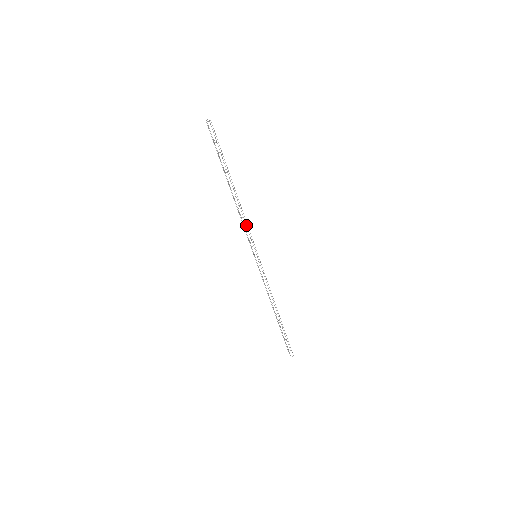
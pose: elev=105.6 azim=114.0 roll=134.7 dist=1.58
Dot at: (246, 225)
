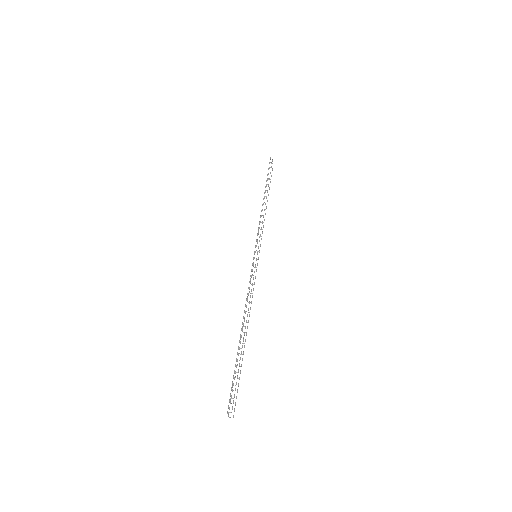
Dot at: occluded
